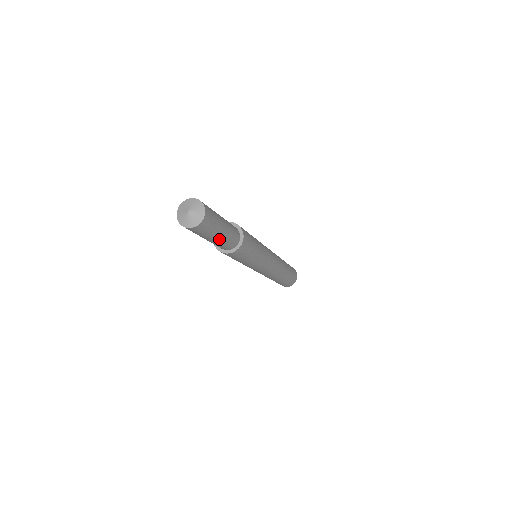
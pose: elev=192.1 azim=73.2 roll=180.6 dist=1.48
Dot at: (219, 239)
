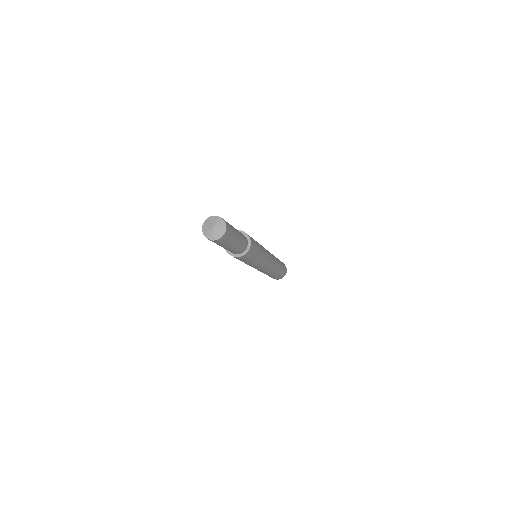
Dot at: (232, 247)
